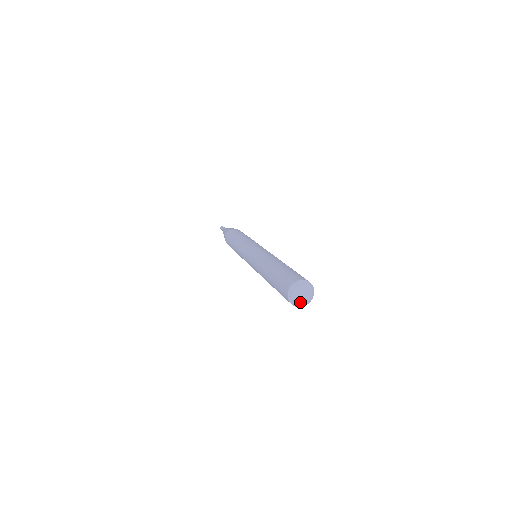
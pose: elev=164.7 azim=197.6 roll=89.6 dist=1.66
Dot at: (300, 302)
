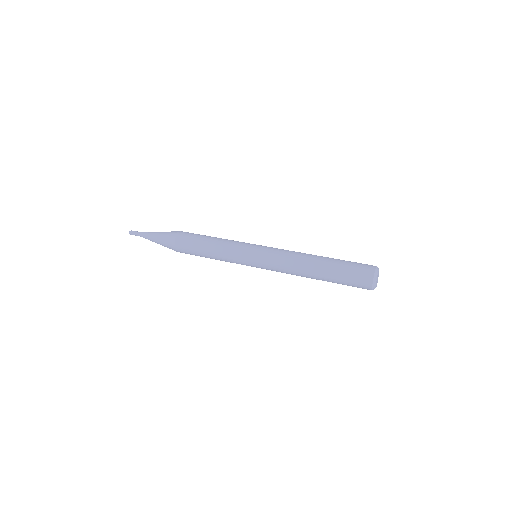
Dot at: (376, 285)
